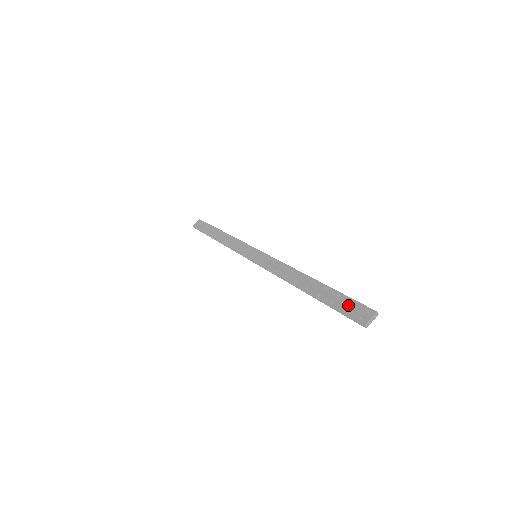
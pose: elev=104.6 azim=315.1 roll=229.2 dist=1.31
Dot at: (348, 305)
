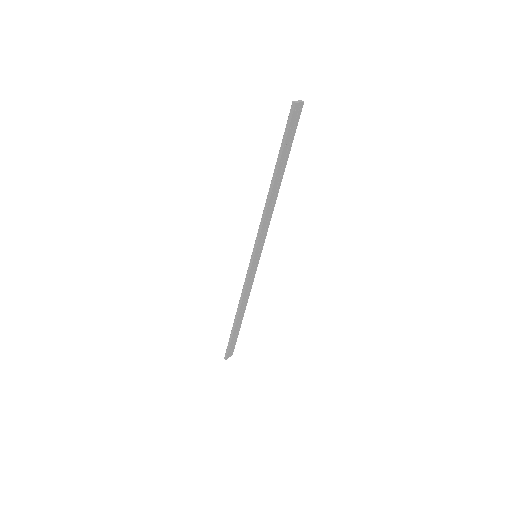
Dot at: occluded
